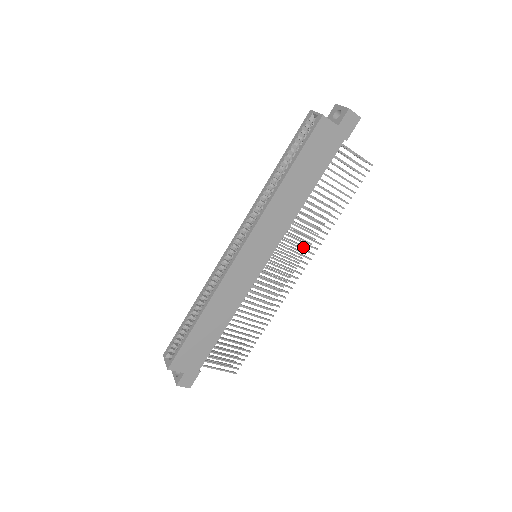
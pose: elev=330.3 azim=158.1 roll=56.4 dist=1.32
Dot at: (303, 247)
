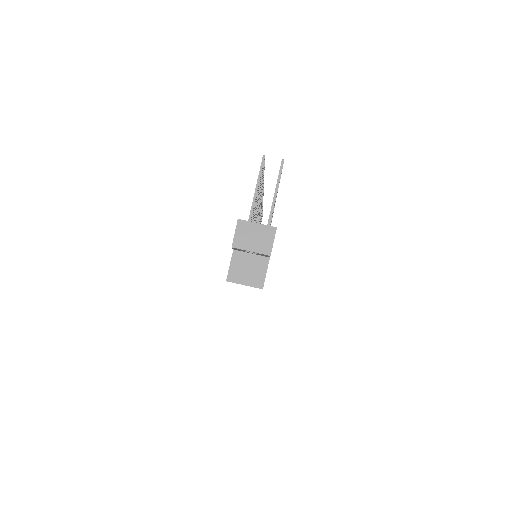
Dot at: (261, 199)
